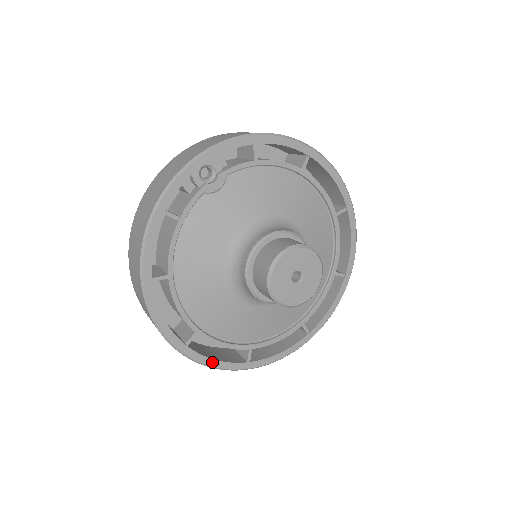
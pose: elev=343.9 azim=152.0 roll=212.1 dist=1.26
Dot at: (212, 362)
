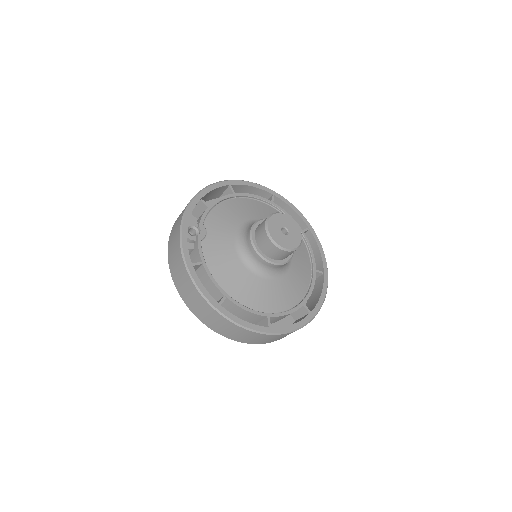
Dot at: (292, 327)
